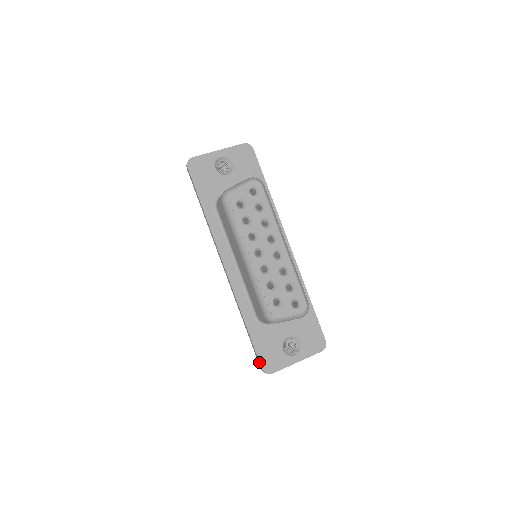
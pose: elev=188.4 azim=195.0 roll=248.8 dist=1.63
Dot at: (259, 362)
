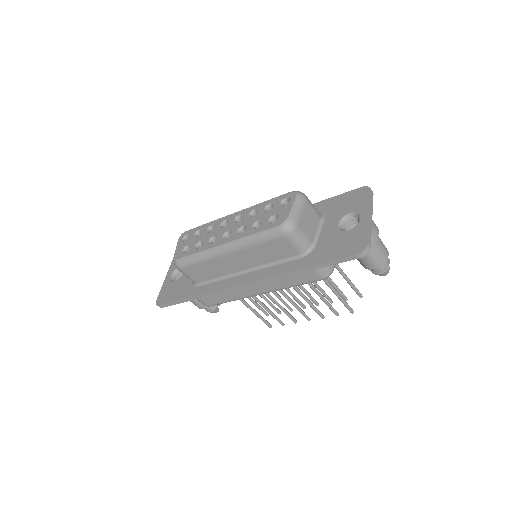
Dot at: (348, 257)
